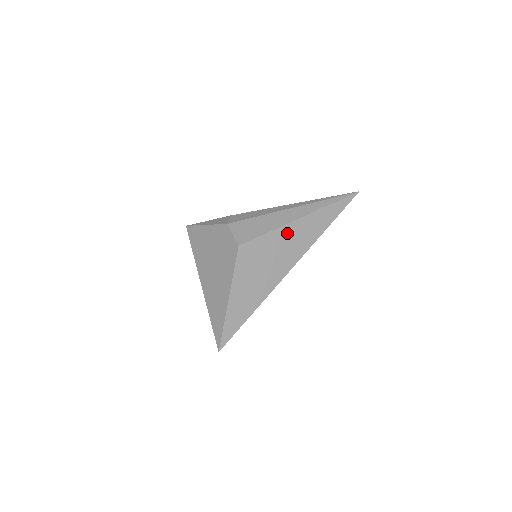
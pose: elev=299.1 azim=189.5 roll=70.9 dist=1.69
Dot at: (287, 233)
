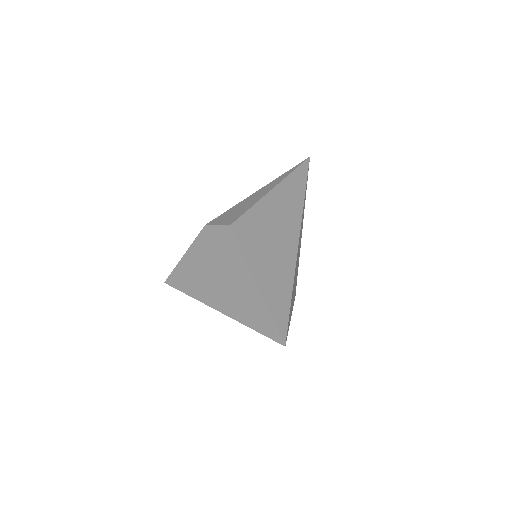
Dot at: (271, 203)
